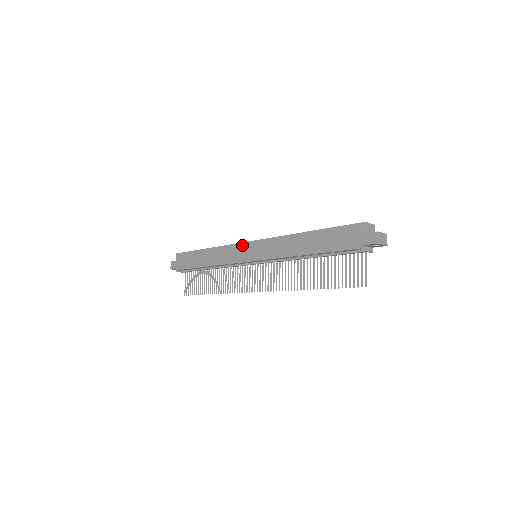
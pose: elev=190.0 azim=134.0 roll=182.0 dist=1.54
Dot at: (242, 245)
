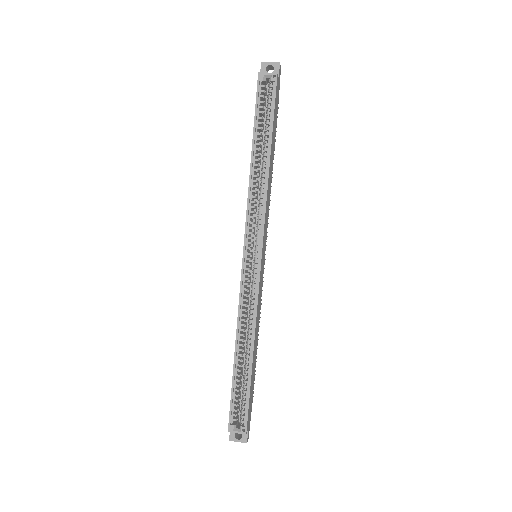
Dot at: (244, 239)
